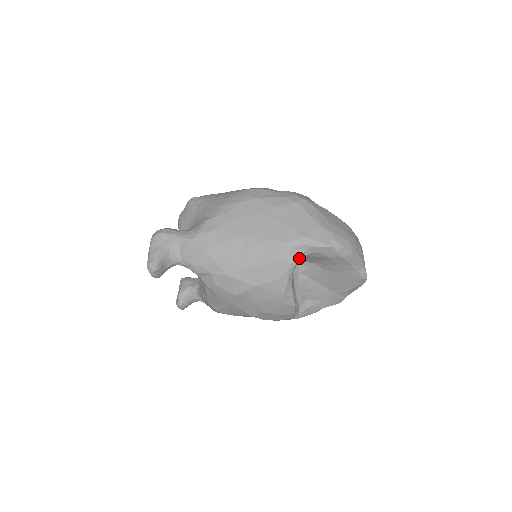
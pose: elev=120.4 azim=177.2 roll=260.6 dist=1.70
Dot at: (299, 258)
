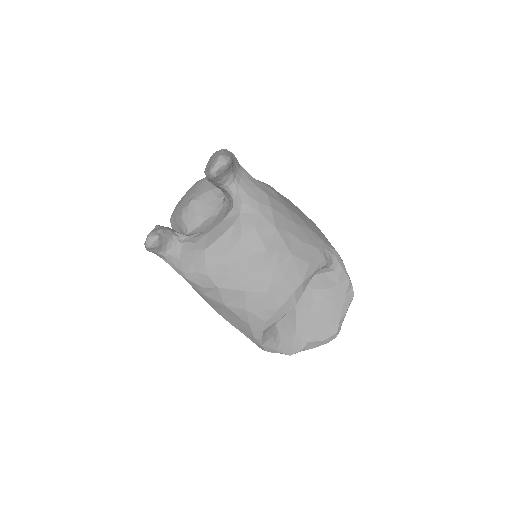
Dot at: (328, 263)
